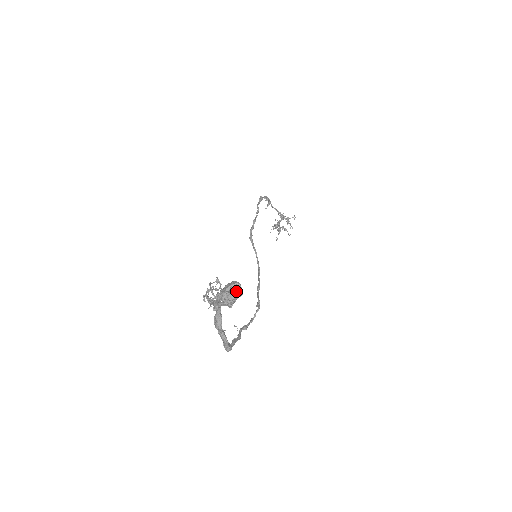
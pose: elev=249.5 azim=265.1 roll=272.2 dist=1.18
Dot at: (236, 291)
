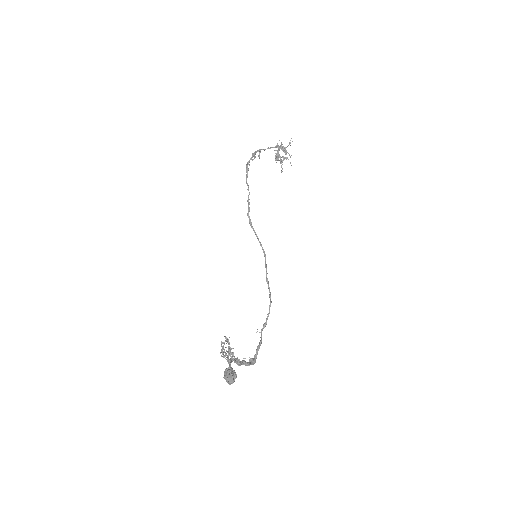
Dot at: (232, 377)
